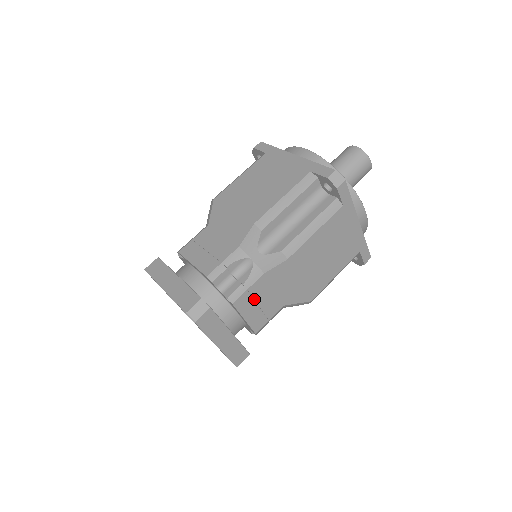
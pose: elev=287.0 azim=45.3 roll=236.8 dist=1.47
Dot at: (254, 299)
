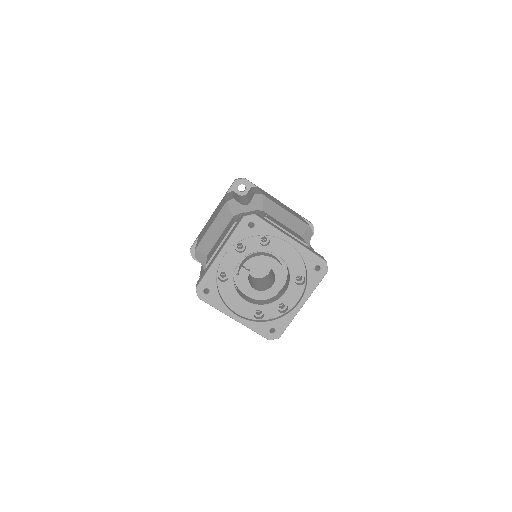
Dot at: (276, 222)
